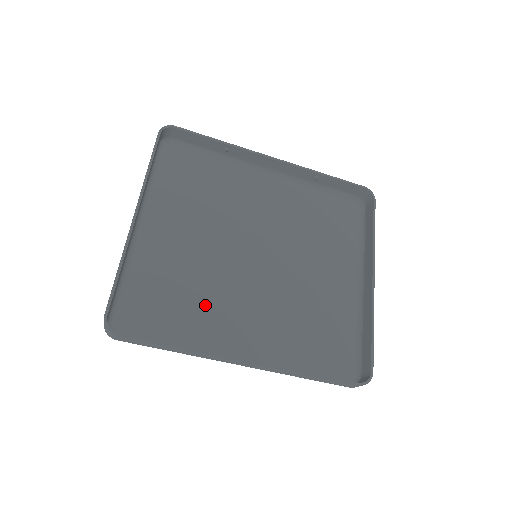
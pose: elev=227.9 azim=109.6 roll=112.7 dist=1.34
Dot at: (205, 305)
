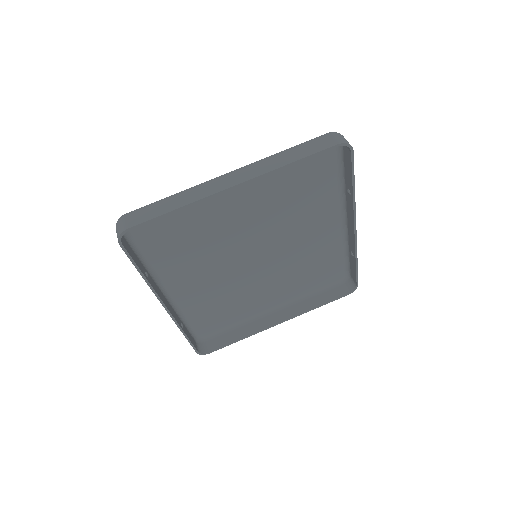
Dot at: (191, 253)
